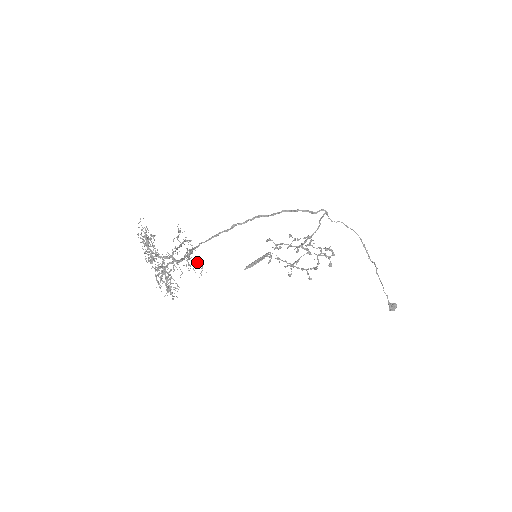
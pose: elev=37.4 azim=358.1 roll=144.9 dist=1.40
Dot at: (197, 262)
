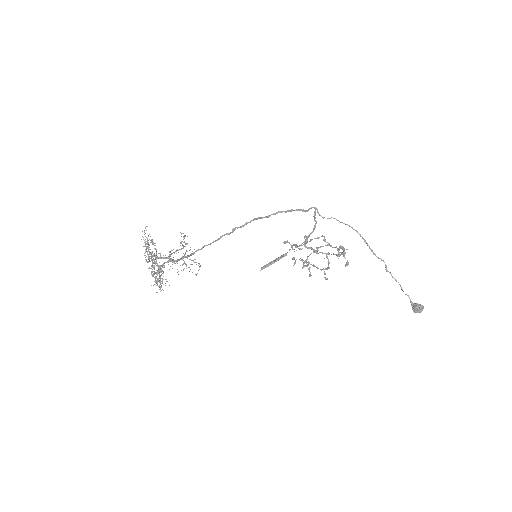
Dot at: (195, 262)
